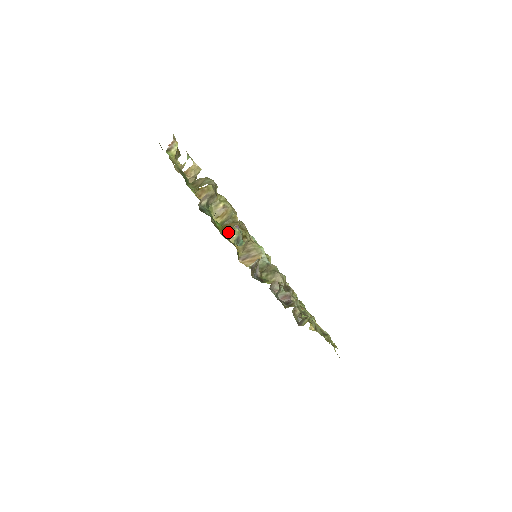
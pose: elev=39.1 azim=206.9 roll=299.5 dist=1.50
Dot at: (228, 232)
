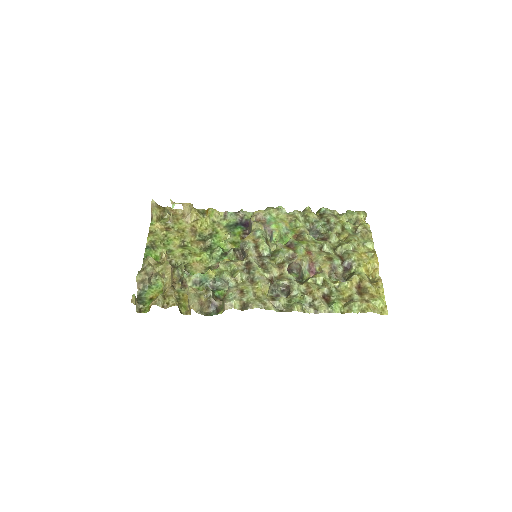
Dot at: (183, 283)
